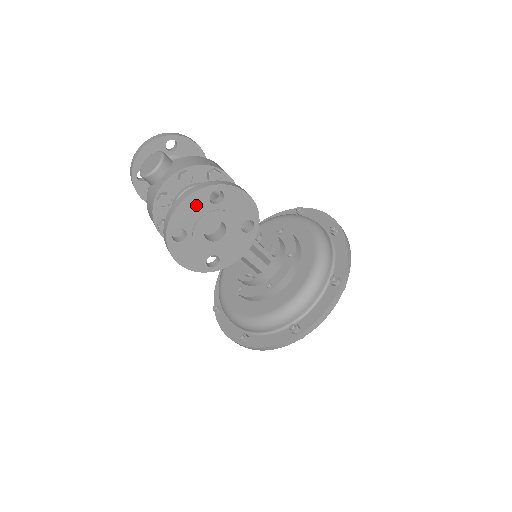
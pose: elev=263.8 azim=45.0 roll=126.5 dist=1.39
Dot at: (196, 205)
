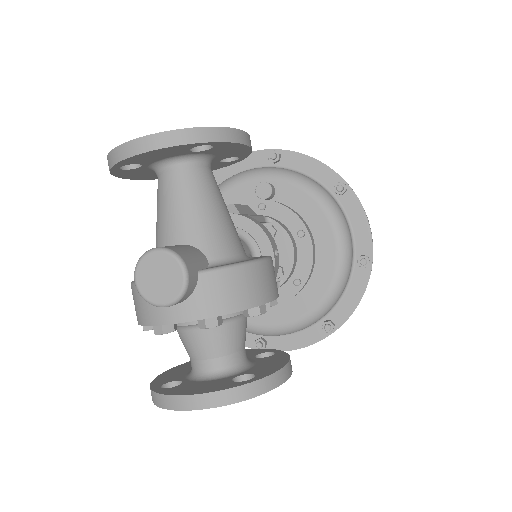
Dot at: occluded
